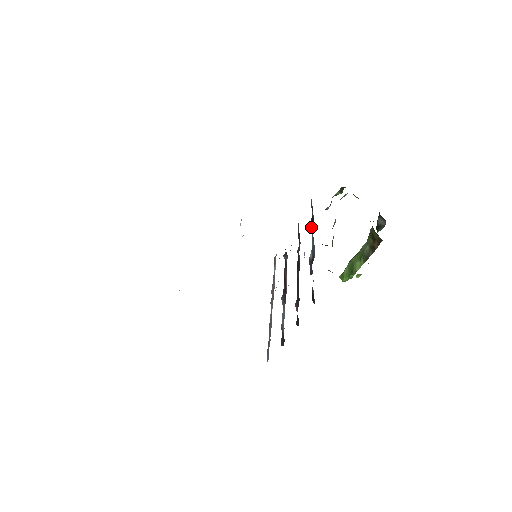
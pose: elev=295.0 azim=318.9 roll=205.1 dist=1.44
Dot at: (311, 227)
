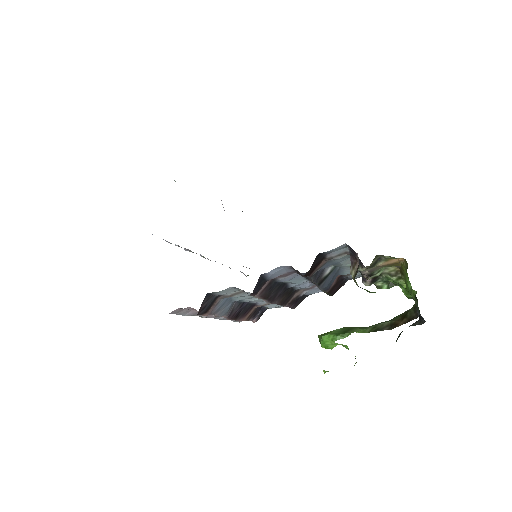
Dot at: (335, 281)
